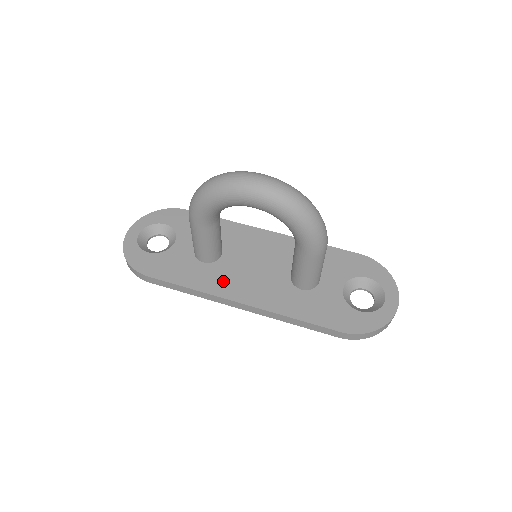
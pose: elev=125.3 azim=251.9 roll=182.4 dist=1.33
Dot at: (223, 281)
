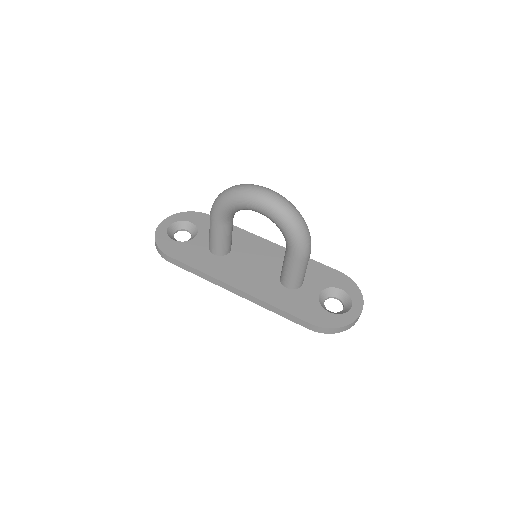
Dot at: (227, 271)
